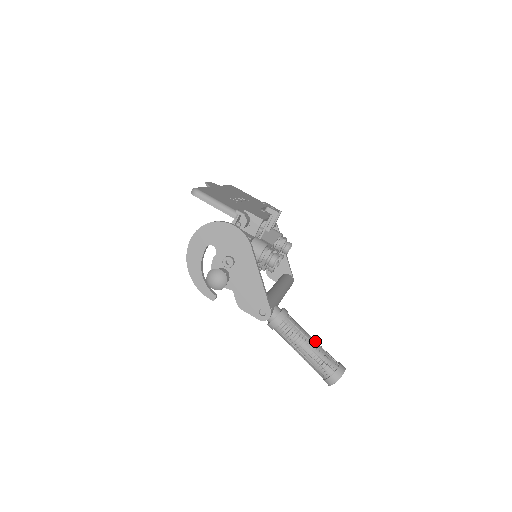
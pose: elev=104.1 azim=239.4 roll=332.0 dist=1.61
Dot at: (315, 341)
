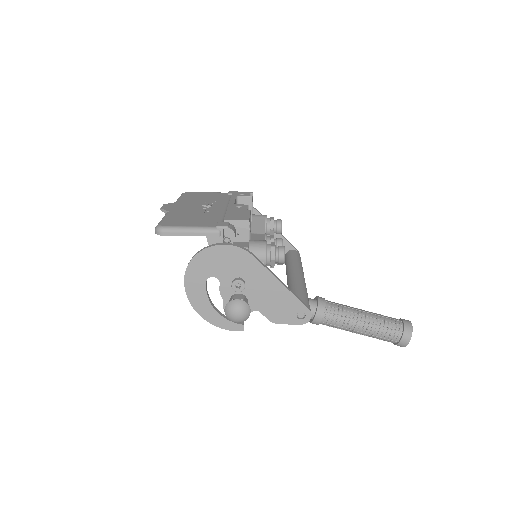
Dot at: (367, 312)
